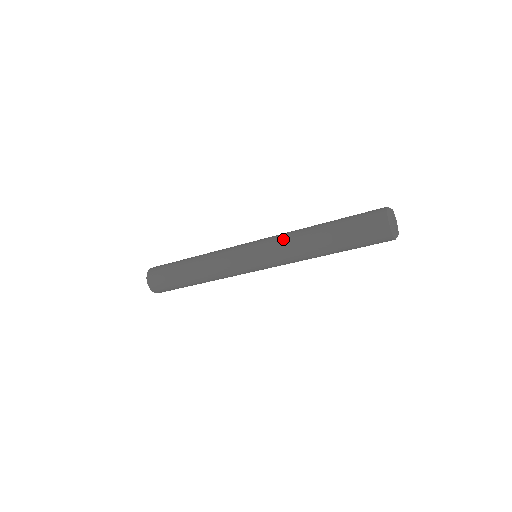
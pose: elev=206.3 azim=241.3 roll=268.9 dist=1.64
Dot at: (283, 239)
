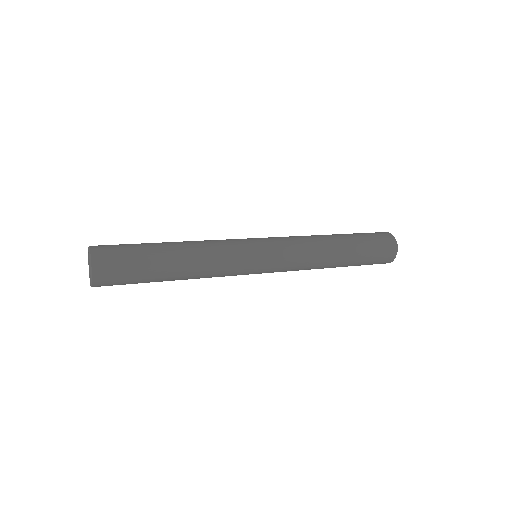
Dot at: (304, 249)
